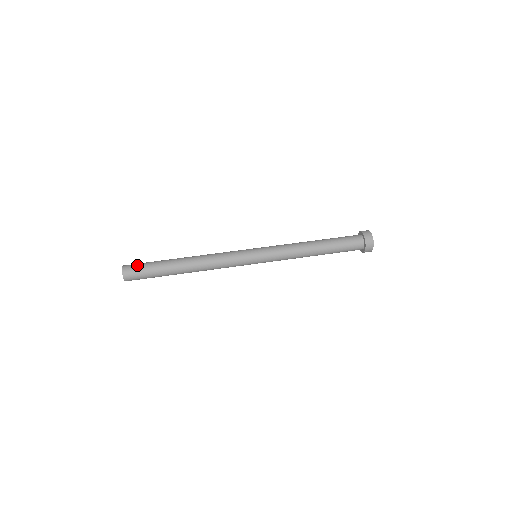
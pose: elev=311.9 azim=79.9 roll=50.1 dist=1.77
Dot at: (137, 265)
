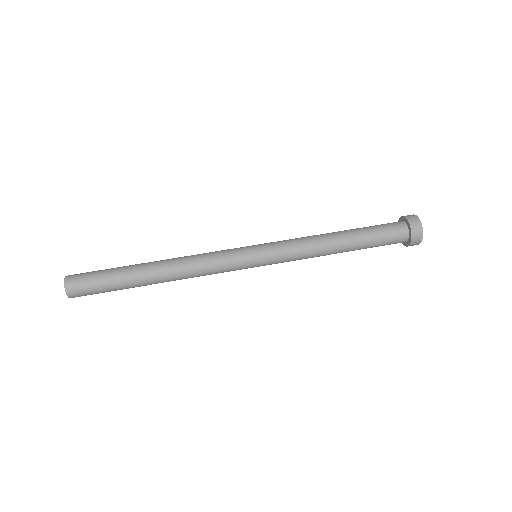
Dot at: (86, 285)
